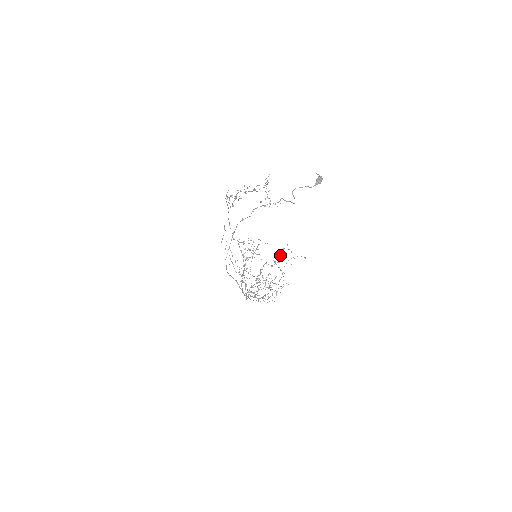
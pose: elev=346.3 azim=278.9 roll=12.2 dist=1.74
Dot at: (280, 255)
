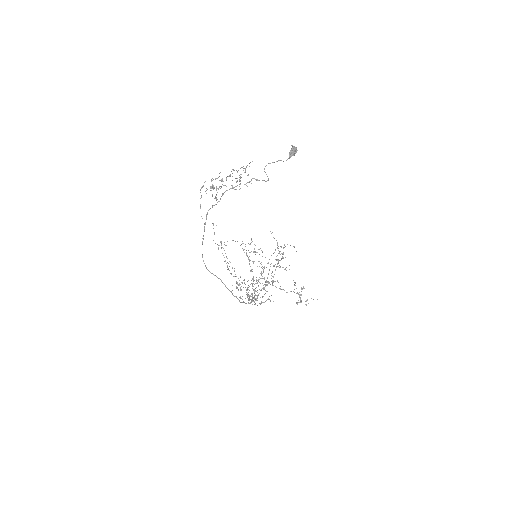
Dot at: occluded
